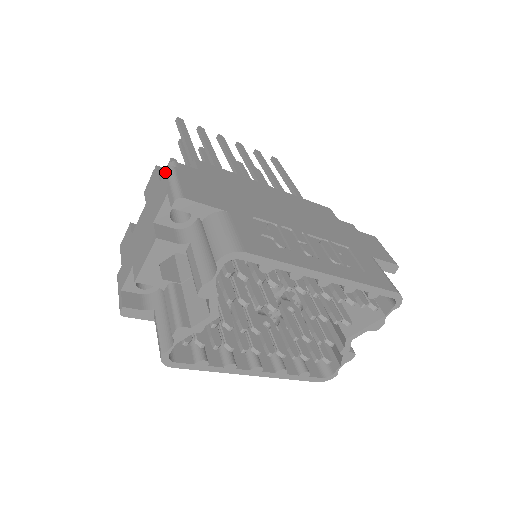
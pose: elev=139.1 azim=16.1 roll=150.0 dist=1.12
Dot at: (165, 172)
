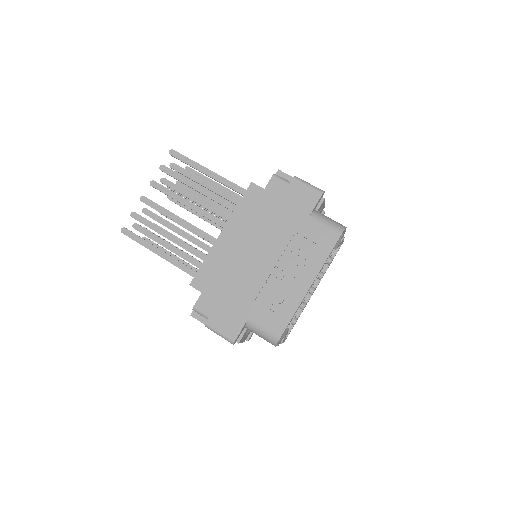
Dot at: occluded
